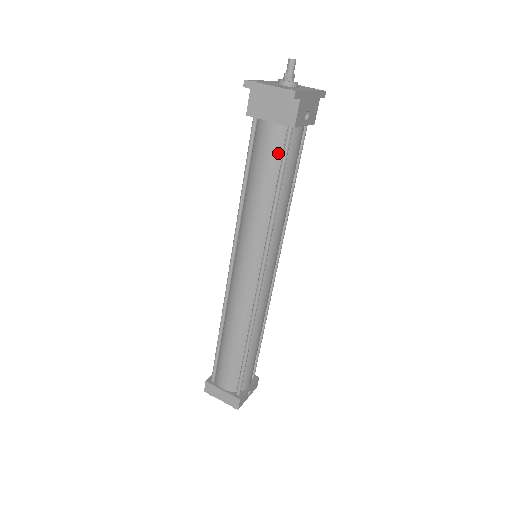
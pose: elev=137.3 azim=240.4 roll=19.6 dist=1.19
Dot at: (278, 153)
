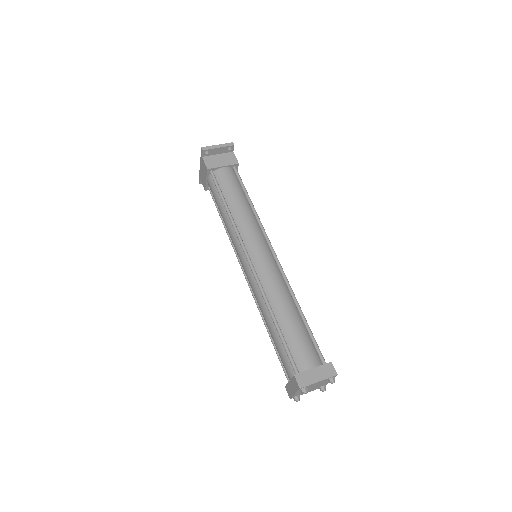
Dot at: (236, 181)
